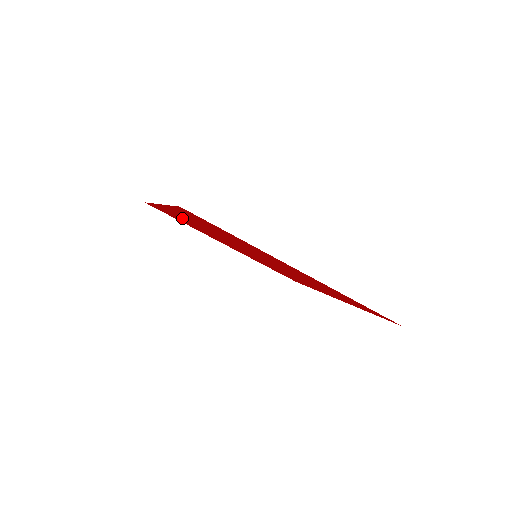
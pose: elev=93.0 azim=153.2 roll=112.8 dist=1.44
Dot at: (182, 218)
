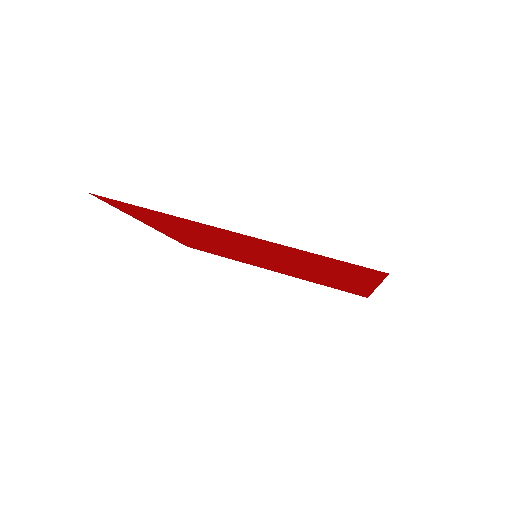
Dot at: (187, 239)
